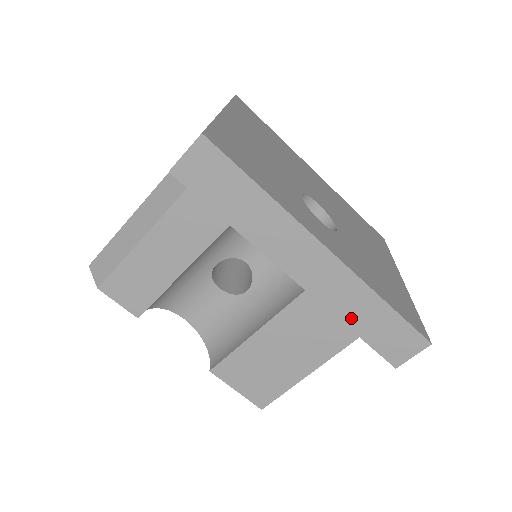
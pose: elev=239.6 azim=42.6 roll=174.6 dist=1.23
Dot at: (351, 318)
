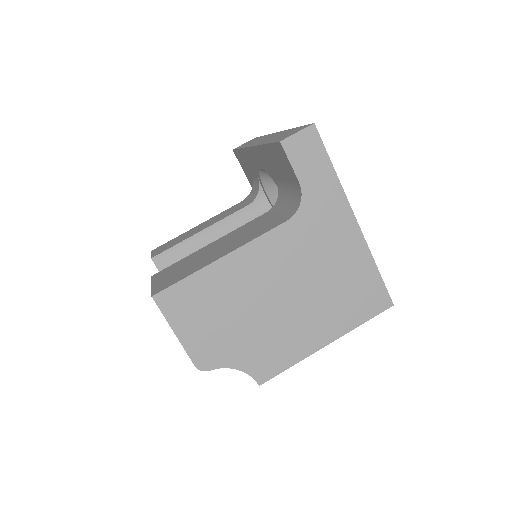
Dot at: (269, 141)
